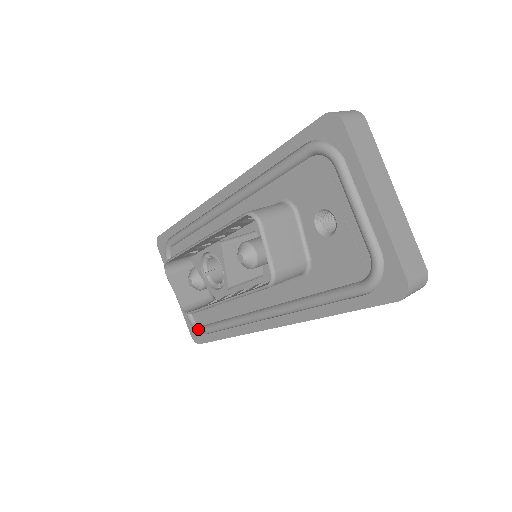
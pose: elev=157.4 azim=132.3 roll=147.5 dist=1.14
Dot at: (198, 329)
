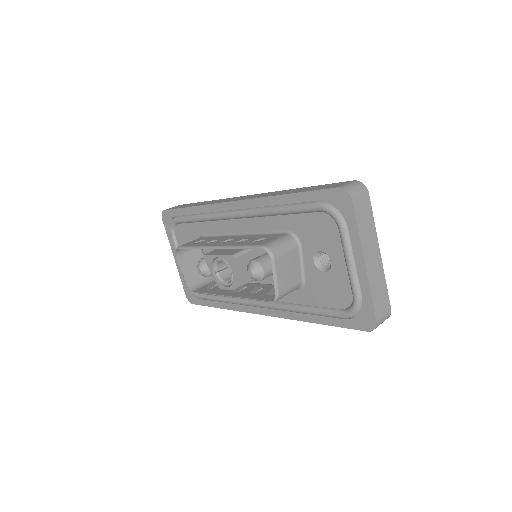
Dot at: (194, 294)
